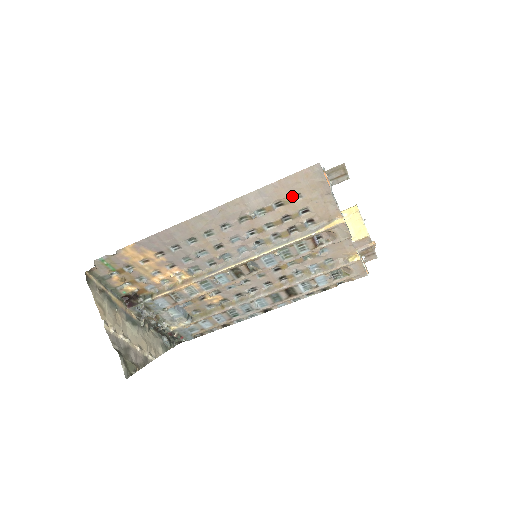
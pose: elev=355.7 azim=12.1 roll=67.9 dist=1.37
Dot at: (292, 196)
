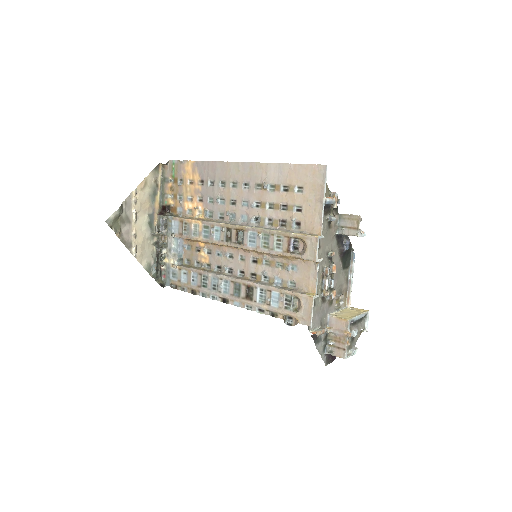
Dot at: (297, 187)
